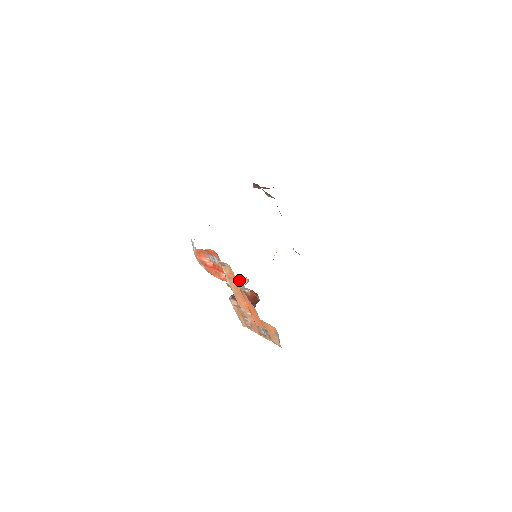
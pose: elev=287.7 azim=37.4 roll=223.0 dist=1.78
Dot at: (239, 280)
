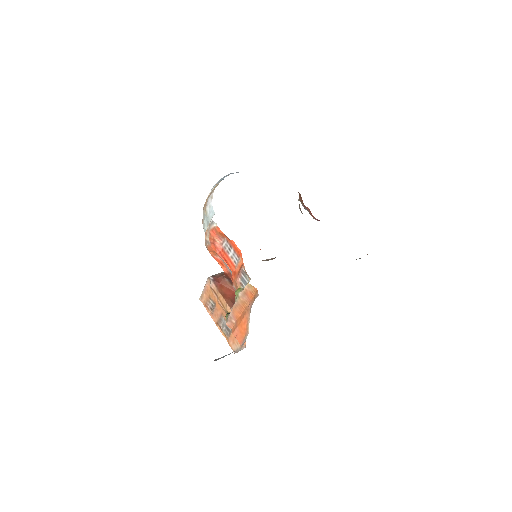
Dot at: occluded
